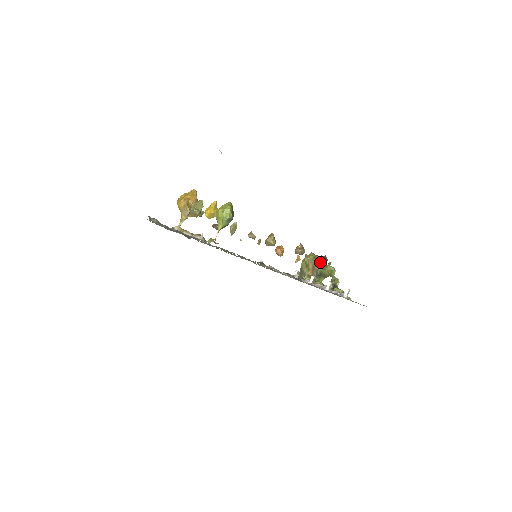
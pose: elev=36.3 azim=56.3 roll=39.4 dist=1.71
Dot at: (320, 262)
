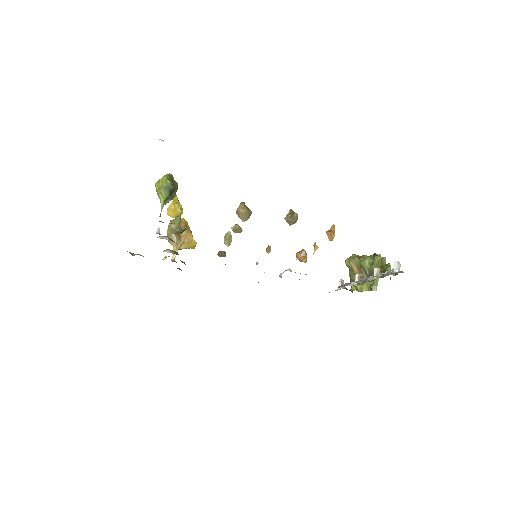
Dot at: occluded
